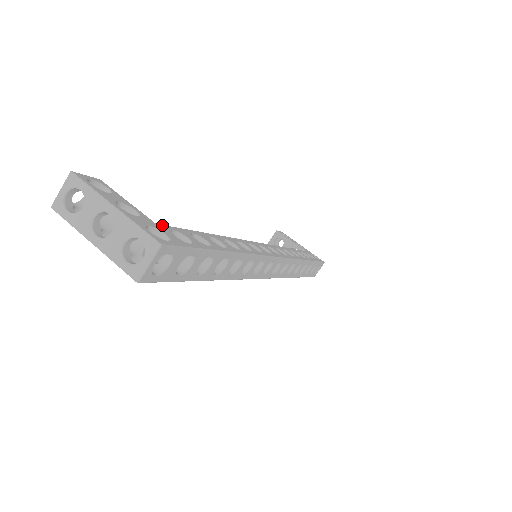
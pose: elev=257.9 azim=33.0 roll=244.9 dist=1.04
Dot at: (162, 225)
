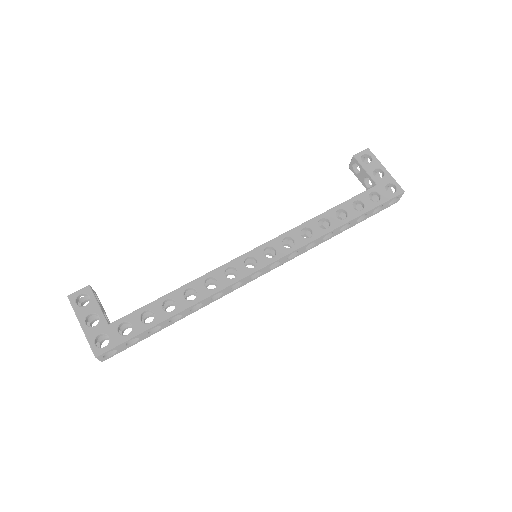
Dot at: (114, 323)
